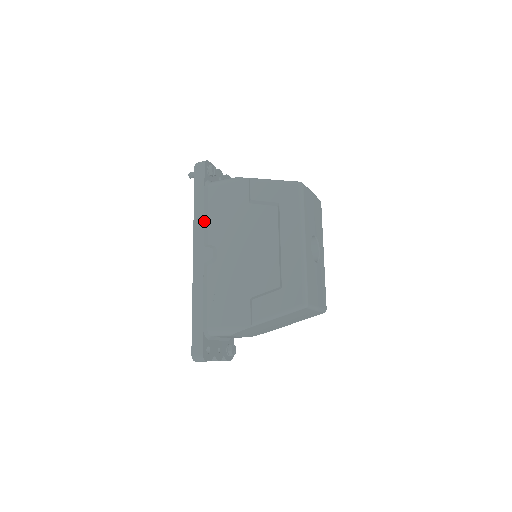
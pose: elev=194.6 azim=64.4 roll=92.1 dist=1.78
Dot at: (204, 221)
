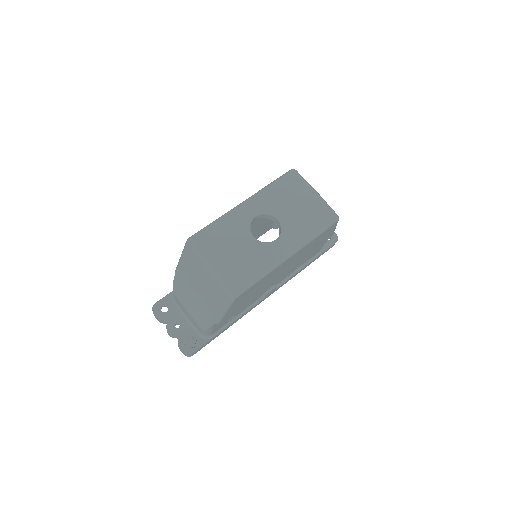
Dot at: occluded
